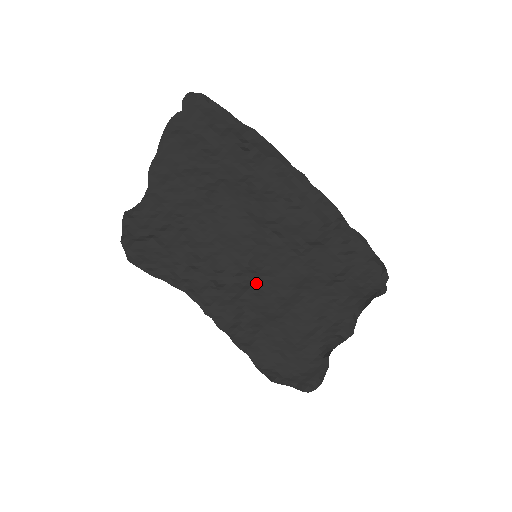
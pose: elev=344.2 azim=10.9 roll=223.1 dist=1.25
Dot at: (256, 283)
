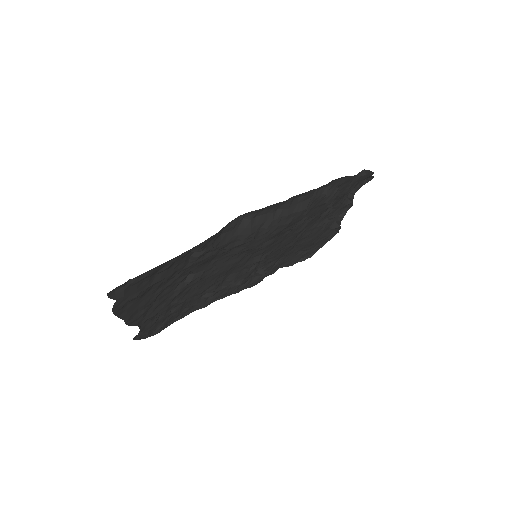
Dot at: (265, 259)
